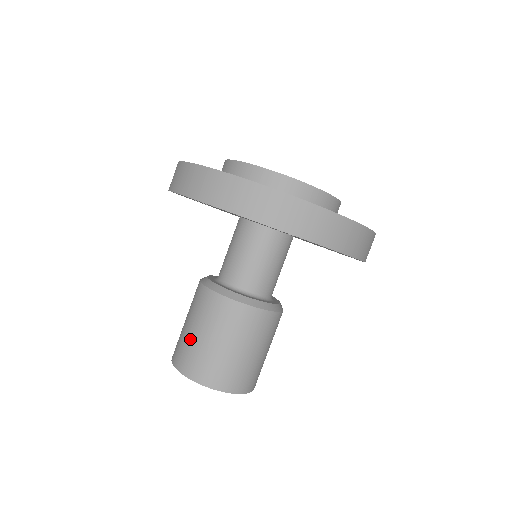
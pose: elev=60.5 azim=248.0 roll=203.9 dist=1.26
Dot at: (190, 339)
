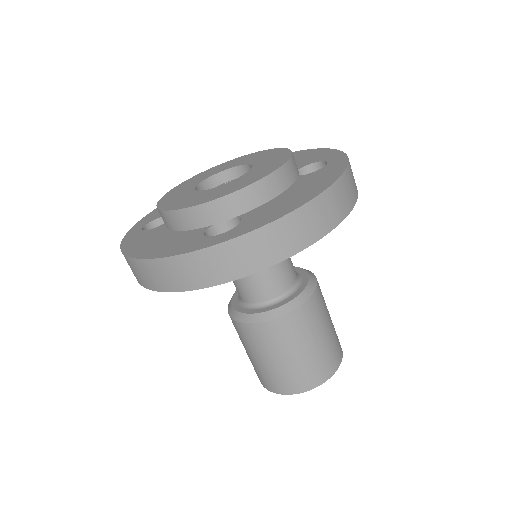
Dot at: (251, 361)
